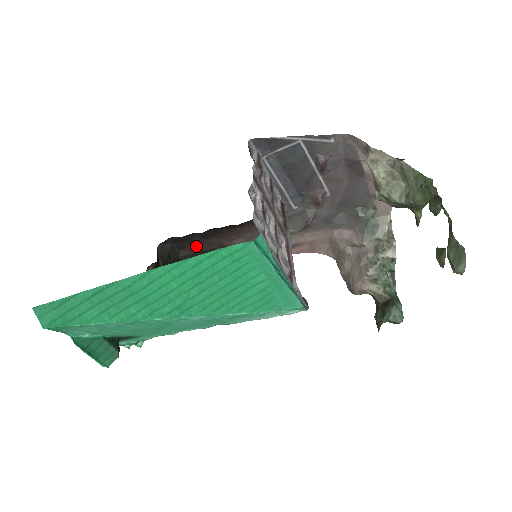
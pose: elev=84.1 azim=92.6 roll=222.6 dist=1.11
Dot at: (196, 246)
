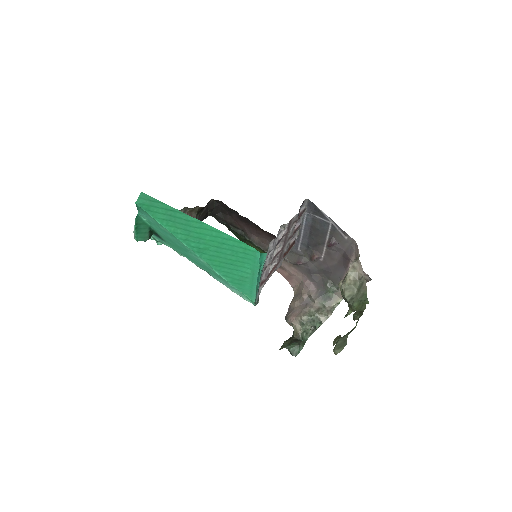
Dot at: (231, 218)
